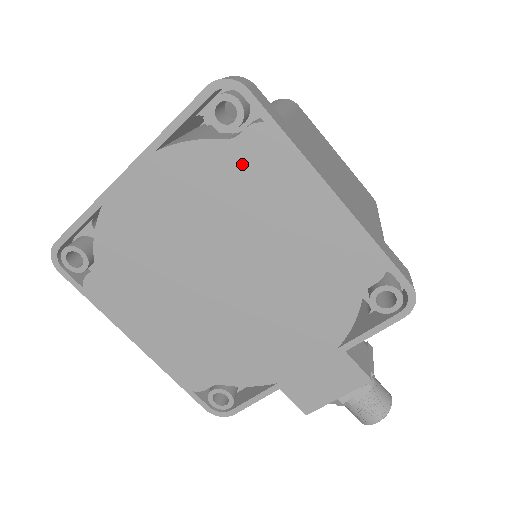
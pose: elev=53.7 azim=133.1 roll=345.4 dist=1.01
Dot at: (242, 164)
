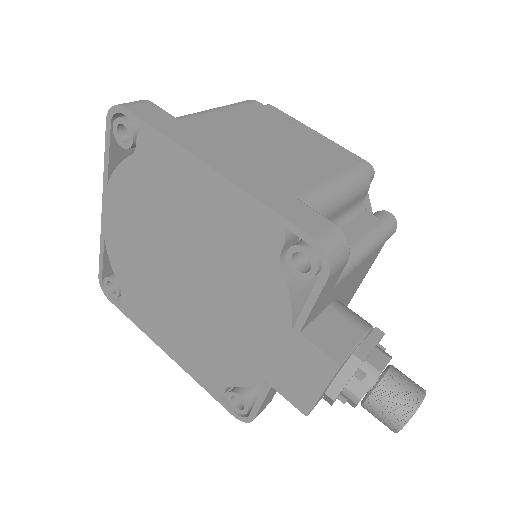
Dot at: (148, 170)
